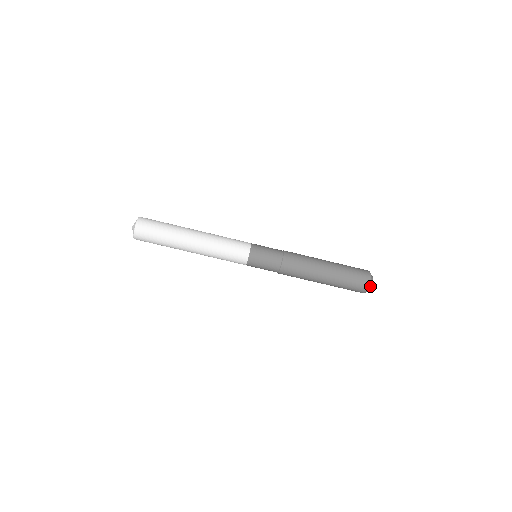
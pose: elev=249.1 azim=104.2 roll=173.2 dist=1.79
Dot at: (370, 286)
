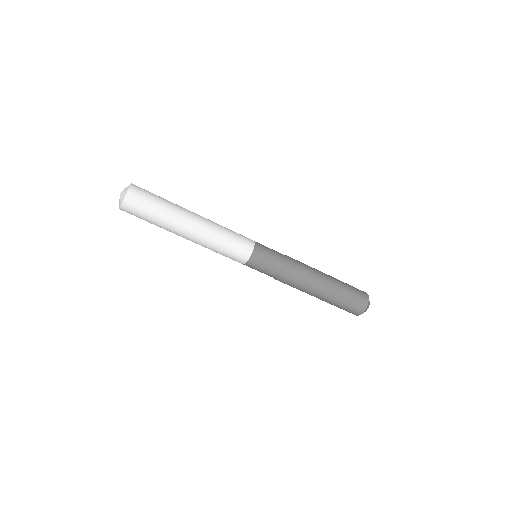
Dot at: (367, 307)
